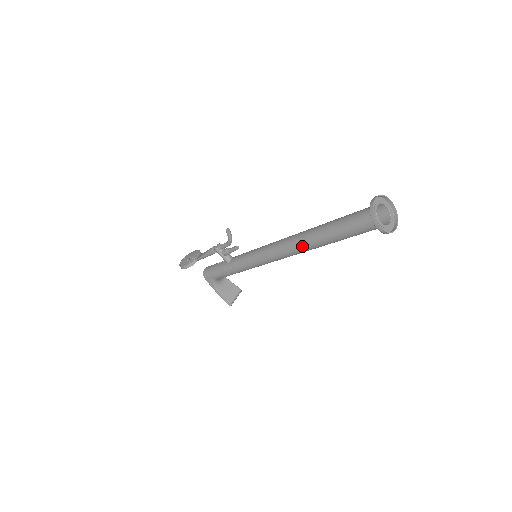
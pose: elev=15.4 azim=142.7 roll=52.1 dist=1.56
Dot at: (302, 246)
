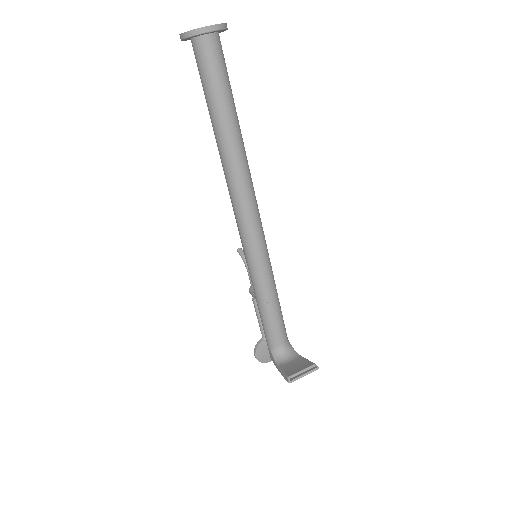
Dot at: (223, 167)
